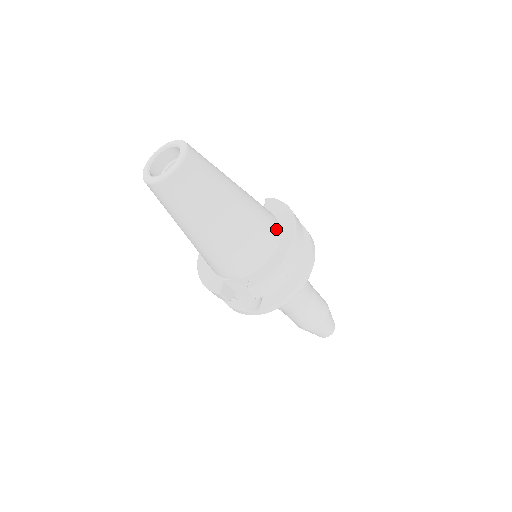
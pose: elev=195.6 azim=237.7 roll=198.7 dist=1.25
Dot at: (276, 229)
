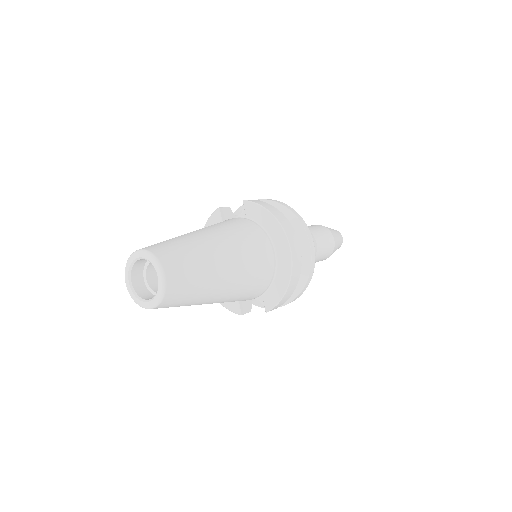
Dot at: (270, 248)
